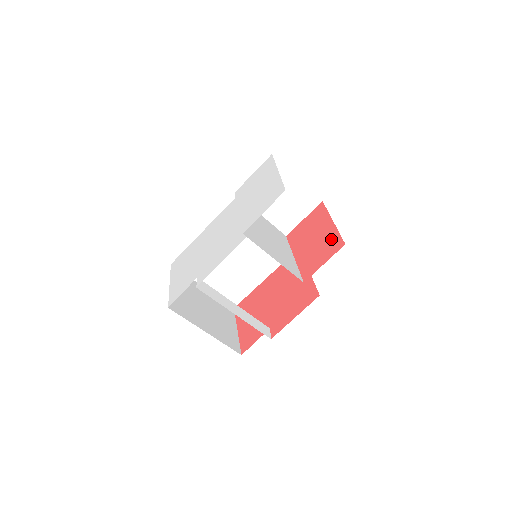
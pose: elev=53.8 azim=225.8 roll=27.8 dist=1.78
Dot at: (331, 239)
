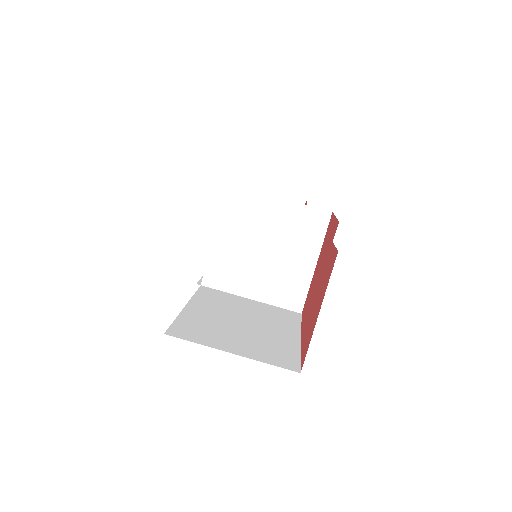
Dot at: occluded
